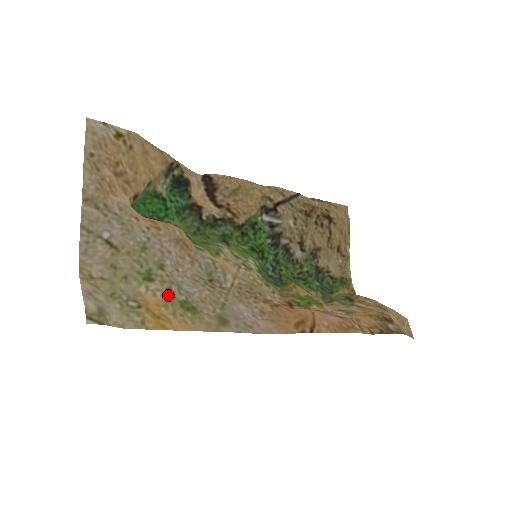
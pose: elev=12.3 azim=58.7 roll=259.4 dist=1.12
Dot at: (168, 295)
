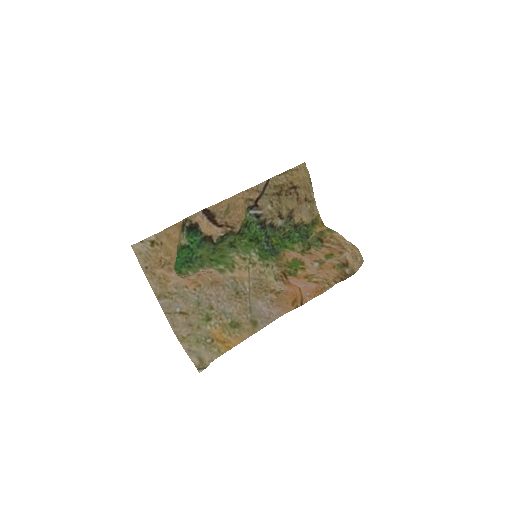
Dot at: (222, 324)
